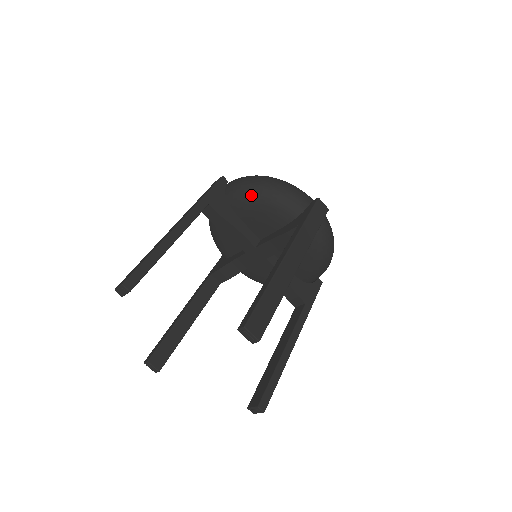
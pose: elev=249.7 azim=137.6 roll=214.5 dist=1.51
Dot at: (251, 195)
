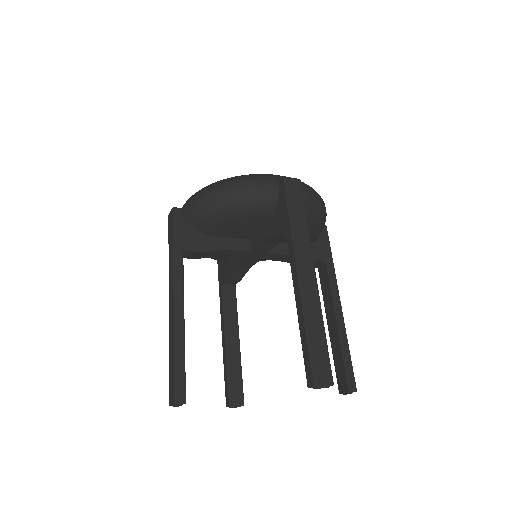
Dot at: (216, 216)
